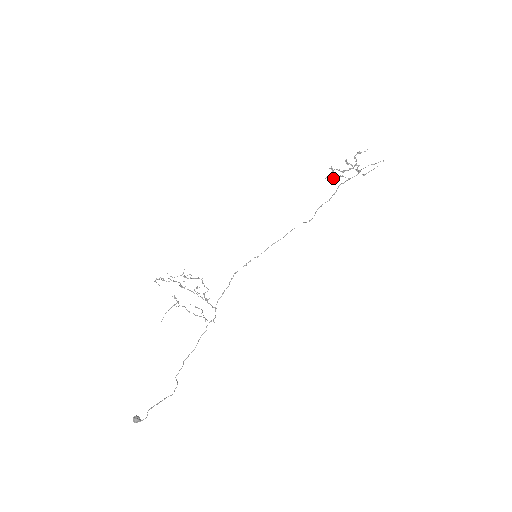
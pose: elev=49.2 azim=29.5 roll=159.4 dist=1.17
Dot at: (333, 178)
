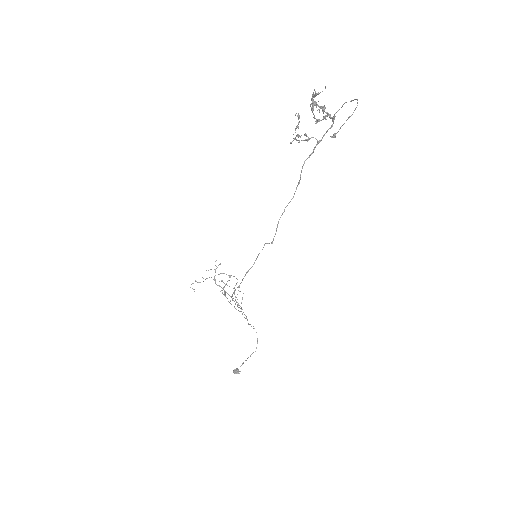
Dot at: (304, 134)
